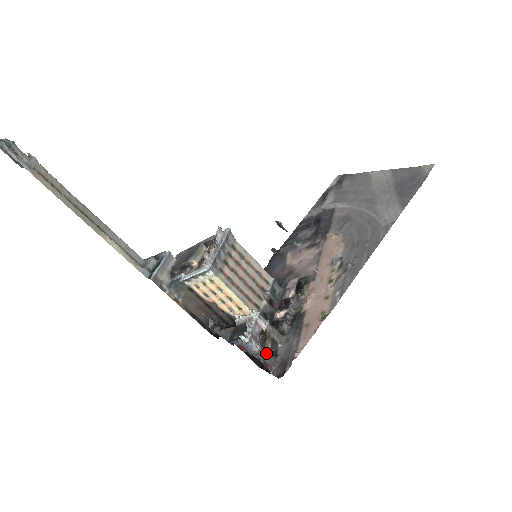
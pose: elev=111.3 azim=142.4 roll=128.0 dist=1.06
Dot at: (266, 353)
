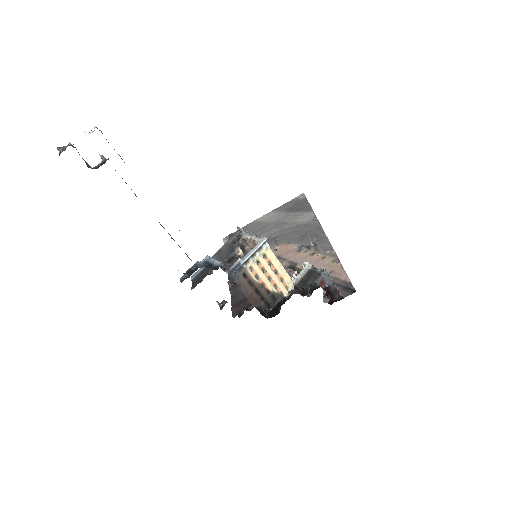
Dot at: (334, 285)
